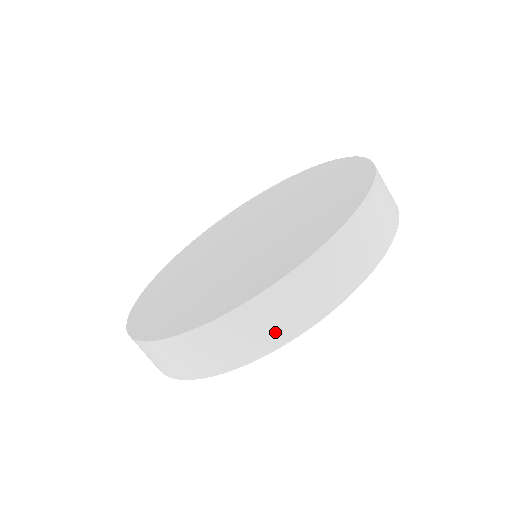
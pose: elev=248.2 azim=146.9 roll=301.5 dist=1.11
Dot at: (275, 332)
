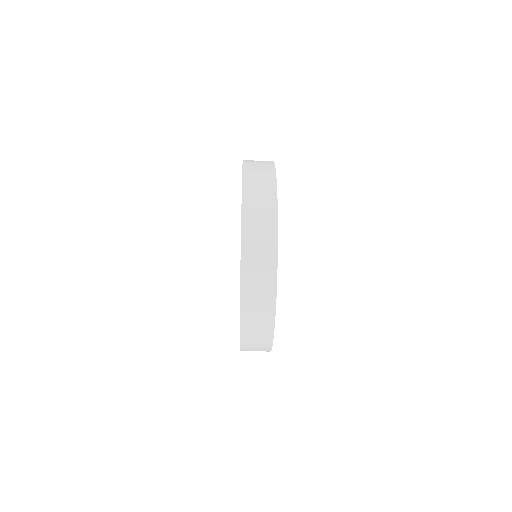
Dot at: occluded
